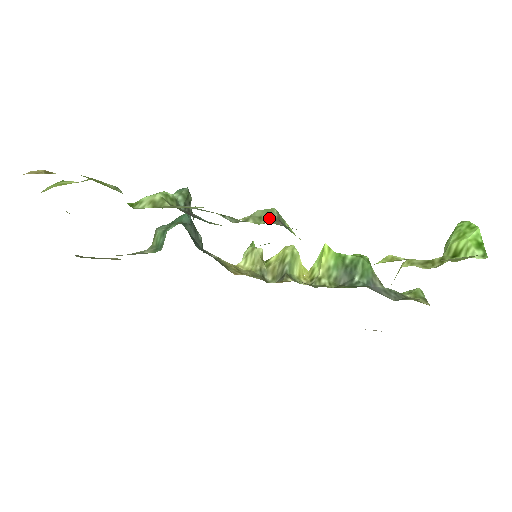
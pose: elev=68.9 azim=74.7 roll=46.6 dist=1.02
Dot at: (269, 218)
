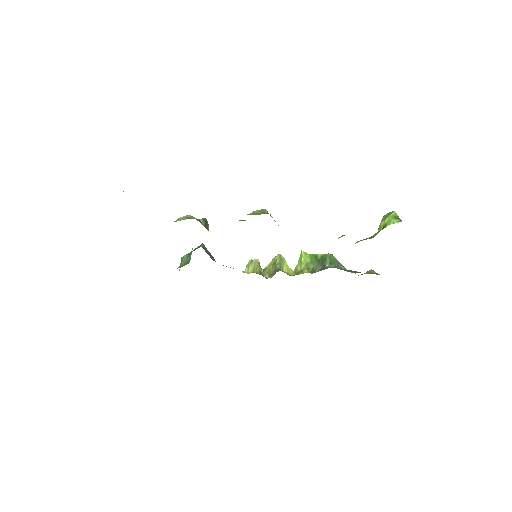
Dot at: (263, 213)
